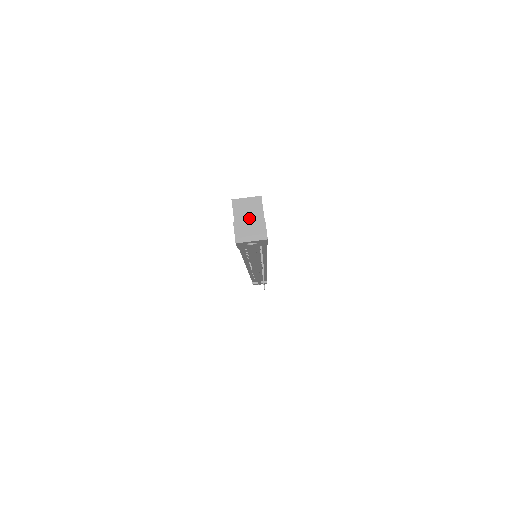
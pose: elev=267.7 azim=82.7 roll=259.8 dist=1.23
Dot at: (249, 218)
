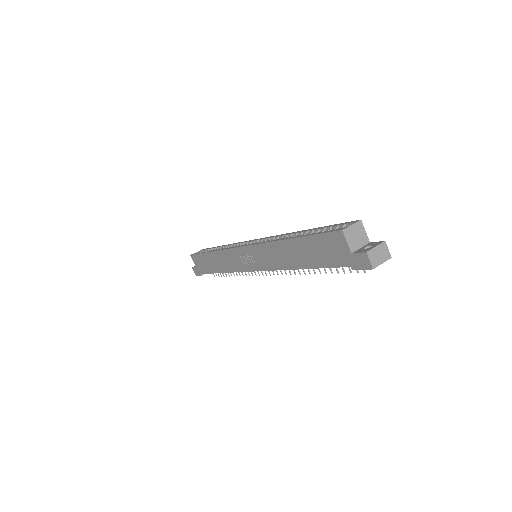
Dot at: (359, 242)
